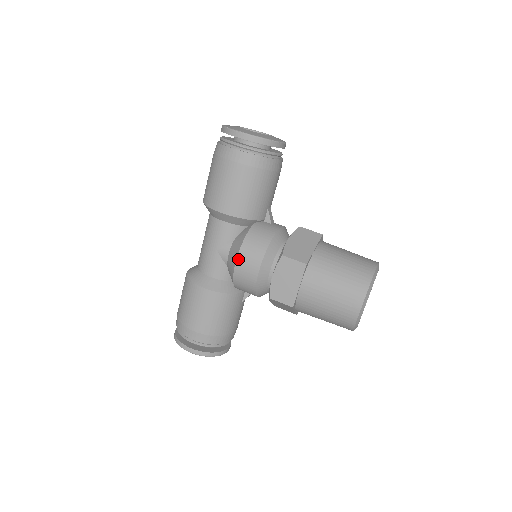
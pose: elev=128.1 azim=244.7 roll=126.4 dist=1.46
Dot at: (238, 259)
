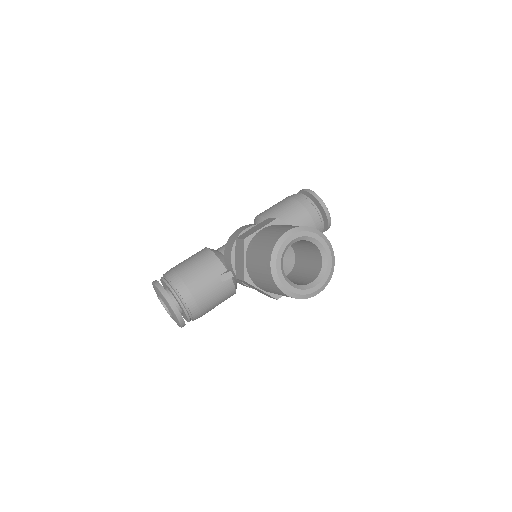
Dot at: (242, 227)
